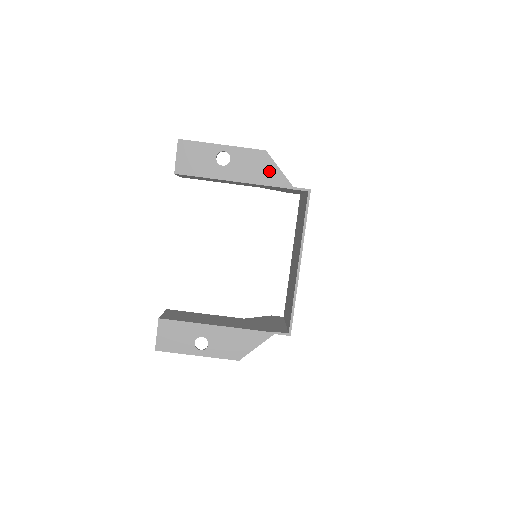
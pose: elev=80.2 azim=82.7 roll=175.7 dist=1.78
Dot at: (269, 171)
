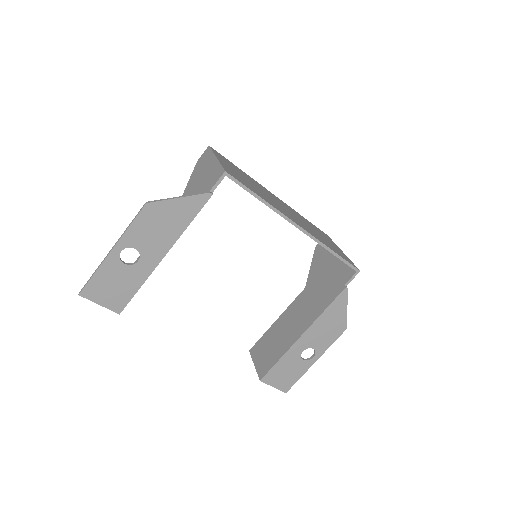
Dot at: (174, 212)
